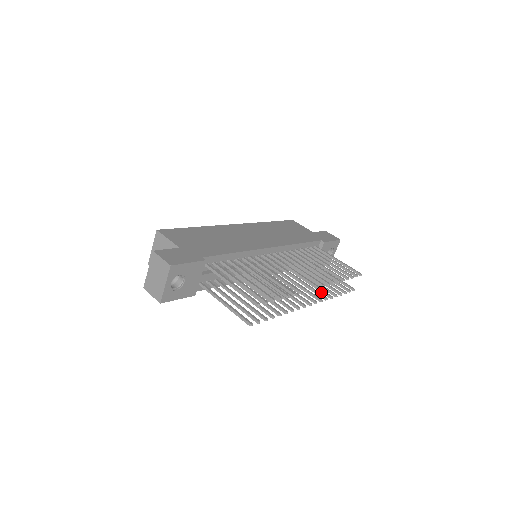
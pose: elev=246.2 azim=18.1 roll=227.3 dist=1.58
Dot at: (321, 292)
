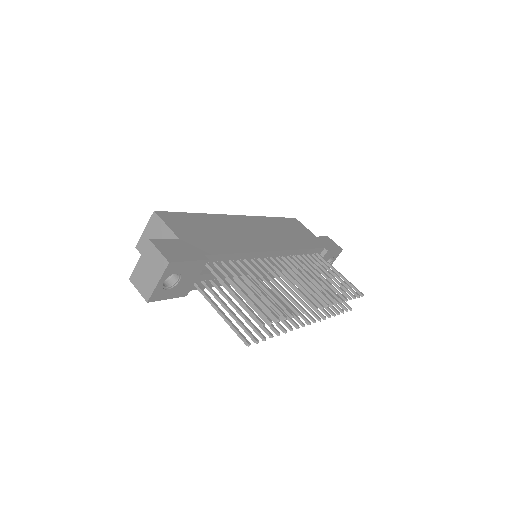
Dot at: (319, 308)
